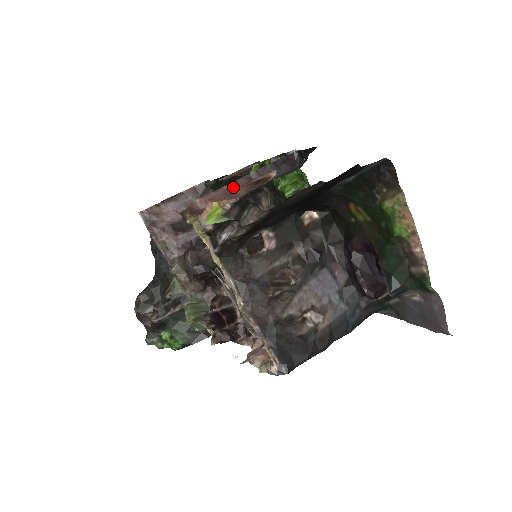
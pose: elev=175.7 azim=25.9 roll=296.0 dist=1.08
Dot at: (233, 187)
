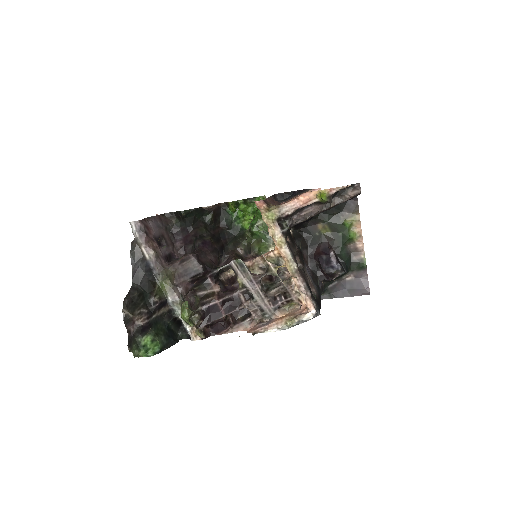
Dot at: (271, 200)
